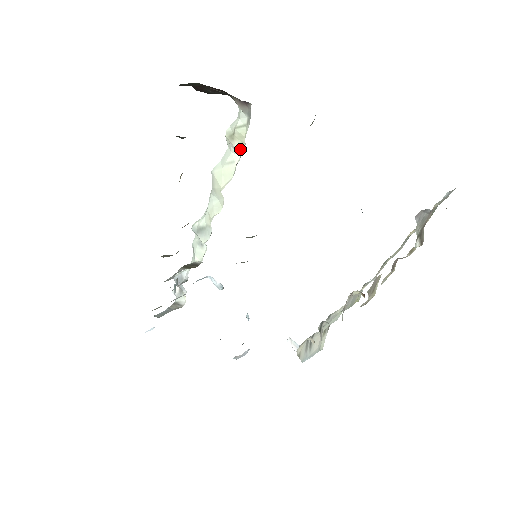
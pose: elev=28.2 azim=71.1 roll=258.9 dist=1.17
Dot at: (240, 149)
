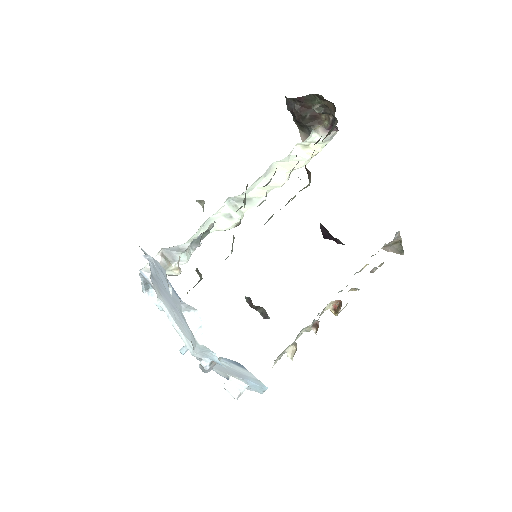
Dot at: (313, 154)
